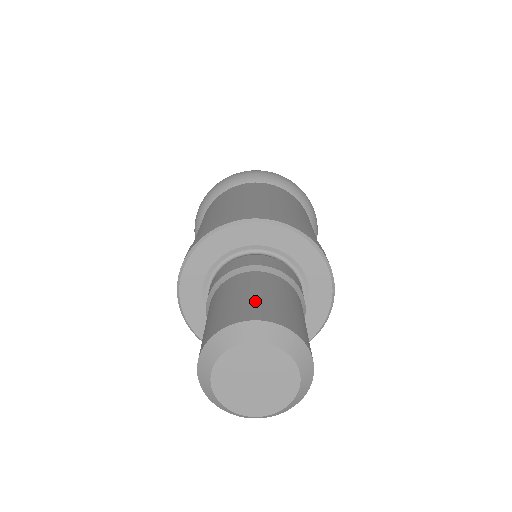
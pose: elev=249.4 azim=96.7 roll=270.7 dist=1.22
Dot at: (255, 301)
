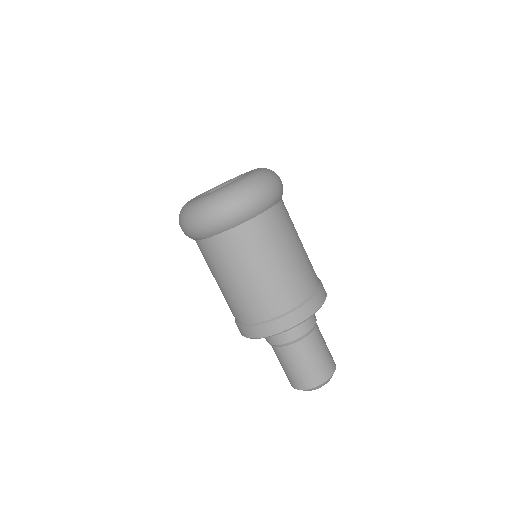
Dot at: (298, 376)
